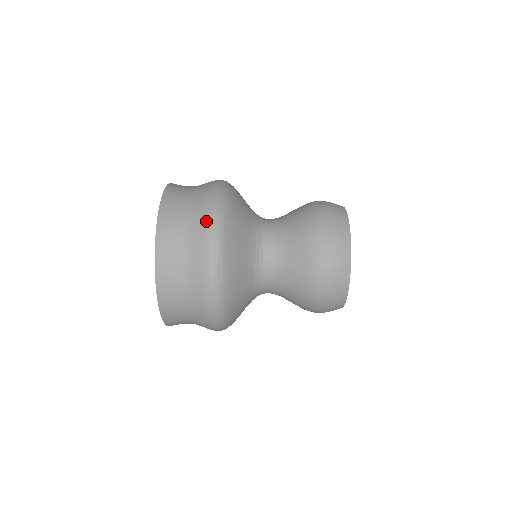
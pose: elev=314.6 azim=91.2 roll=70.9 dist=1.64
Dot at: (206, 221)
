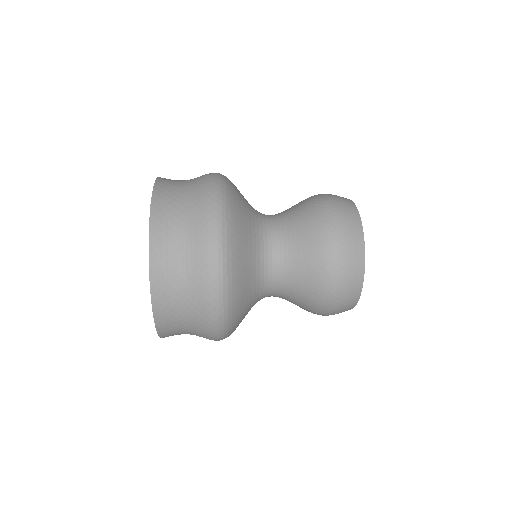
Dot at: (207, 182)
